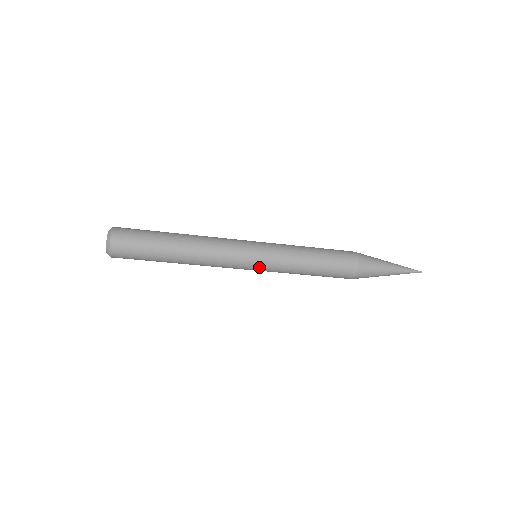
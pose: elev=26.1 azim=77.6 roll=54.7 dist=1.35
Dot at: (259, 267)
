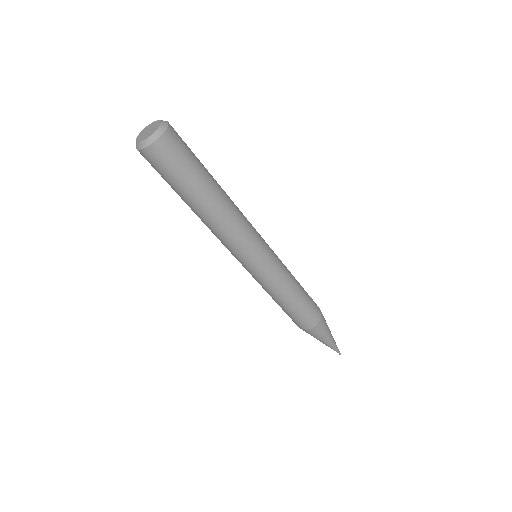
Dot at: (254, 270)
